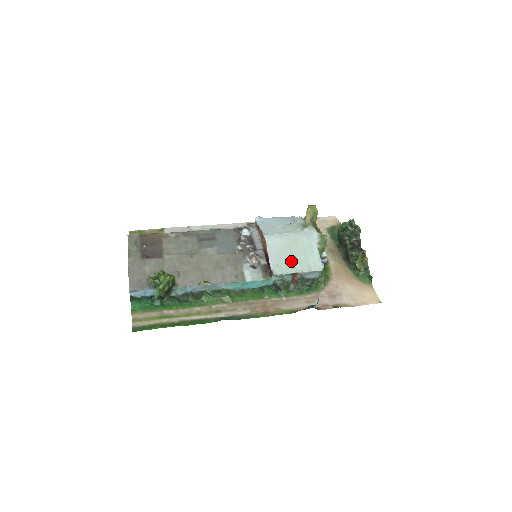
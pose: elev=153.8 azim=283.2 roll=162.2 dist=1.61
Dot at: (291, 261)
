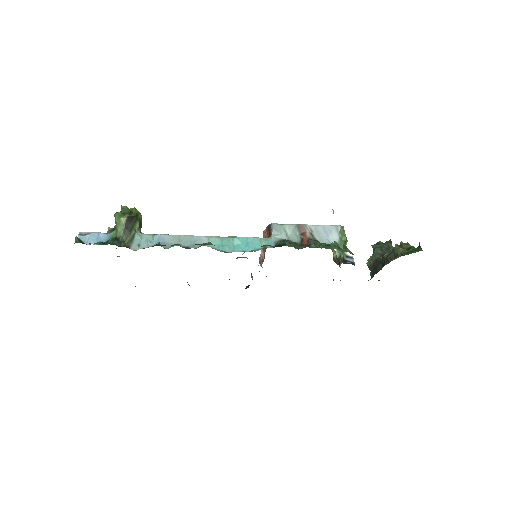
Dot at: occluded
